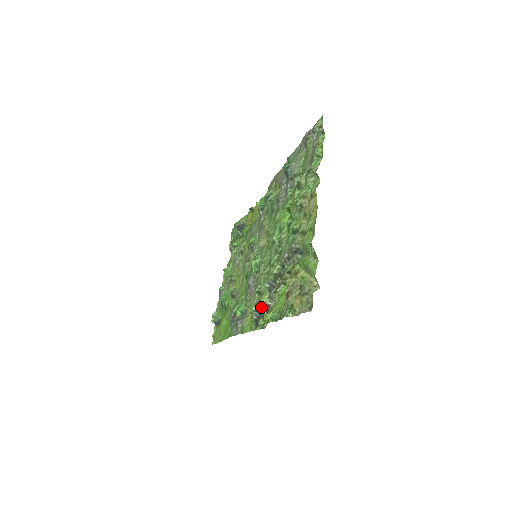
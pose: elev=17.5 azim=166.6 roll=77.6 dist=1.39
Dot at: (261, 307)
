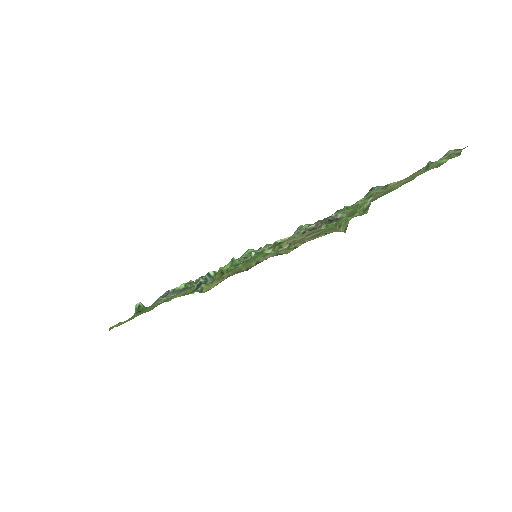
Dot at: occluded
